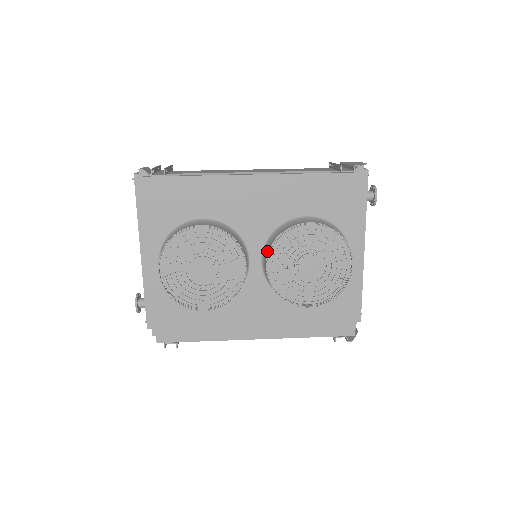
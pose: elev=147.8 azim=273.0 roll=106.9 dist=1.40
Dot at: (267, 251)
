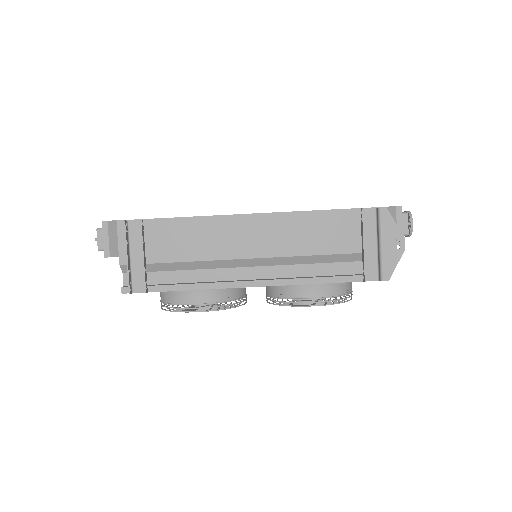
Dot at: (268, 289)
